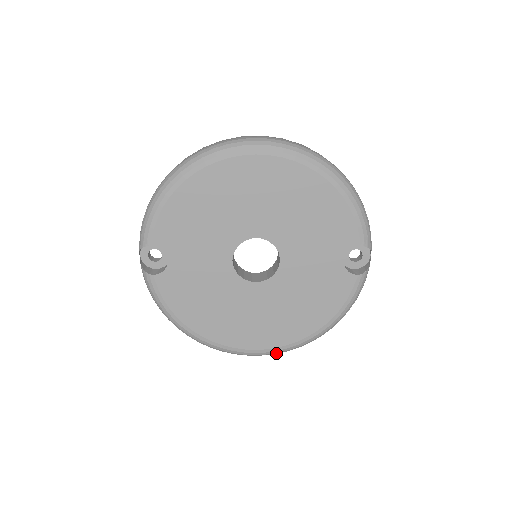
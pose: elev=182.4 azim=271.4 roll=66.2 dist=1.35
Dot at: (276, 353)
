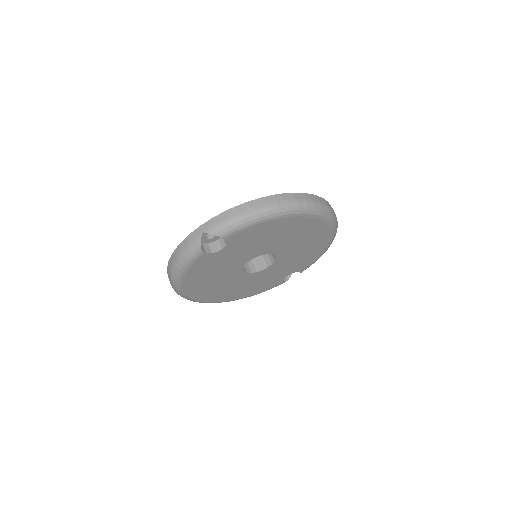
Dot at: occluded
